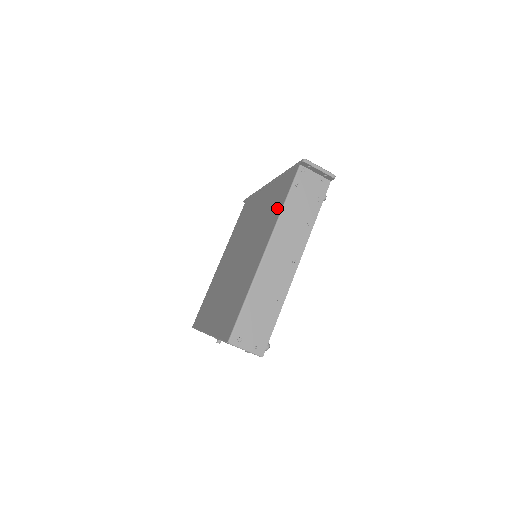
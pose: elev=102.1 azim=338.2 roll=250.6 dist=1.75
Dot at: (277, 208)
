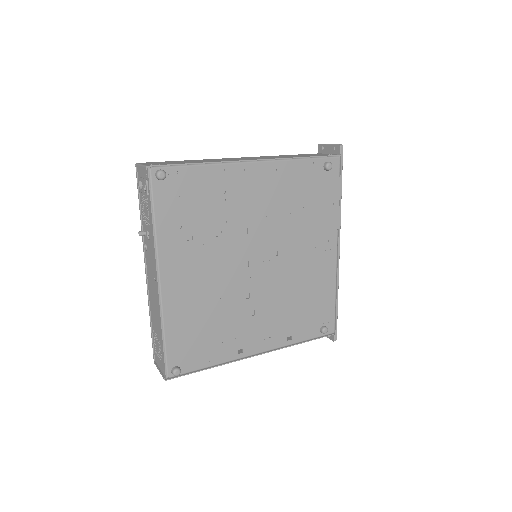
Dot at: occluded
